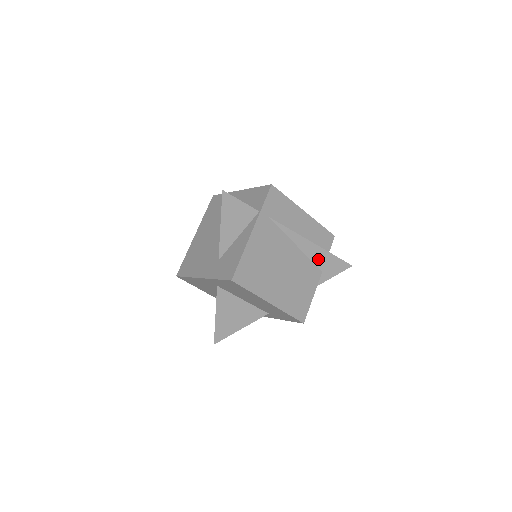
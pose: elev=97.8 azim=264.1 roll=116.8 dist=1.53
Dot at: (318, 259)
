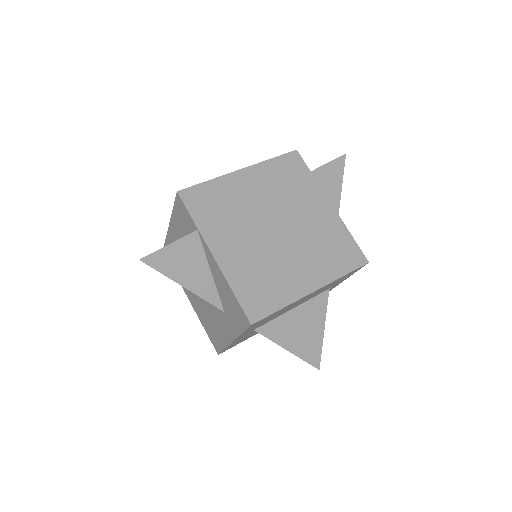
Dot at: (307, 192)
